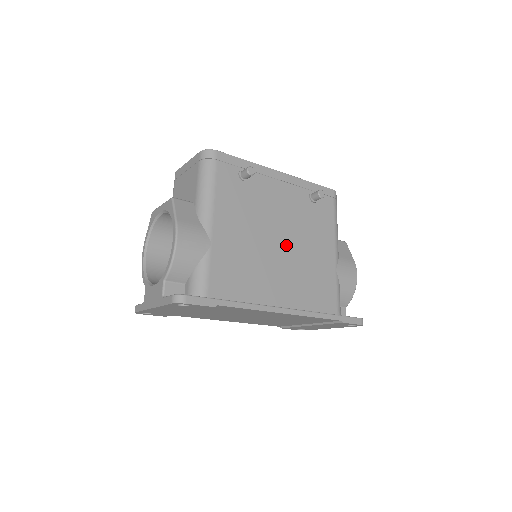
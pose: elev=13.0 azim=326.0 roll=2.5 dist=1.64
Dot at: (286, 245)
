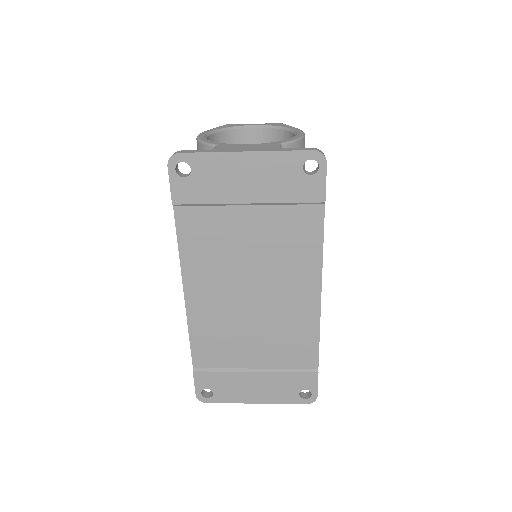
Dot at: occluded
